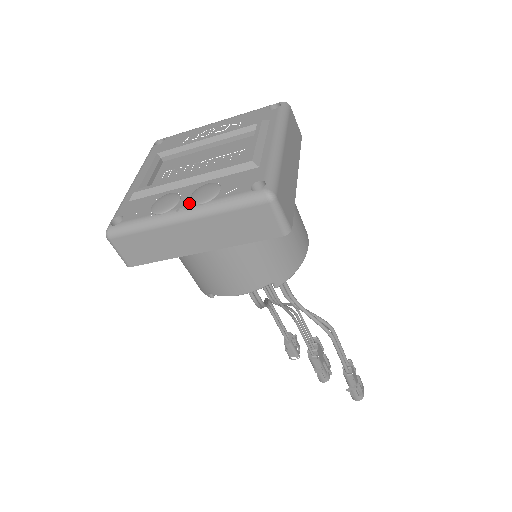
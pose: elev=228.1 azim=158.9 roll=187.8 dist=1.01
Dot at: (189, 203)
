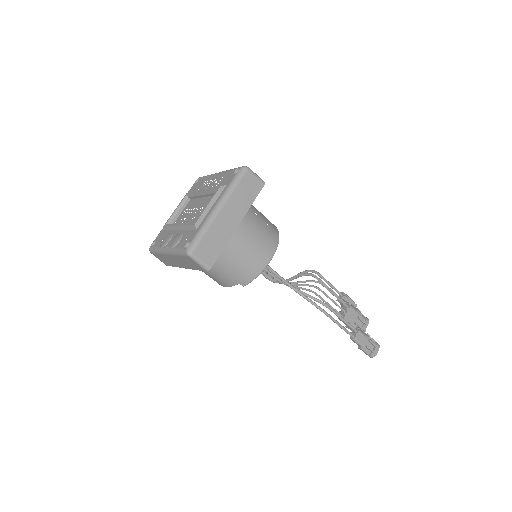
Dot at: (170, 245)
